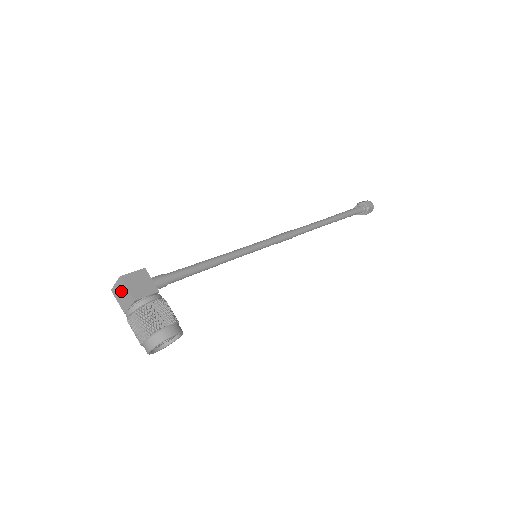
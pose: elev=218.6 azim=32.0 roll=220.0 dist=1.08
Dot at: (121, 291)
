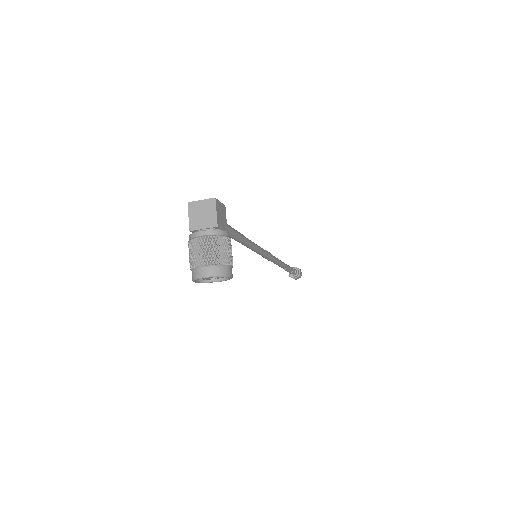
Dot at: (204, 210)
